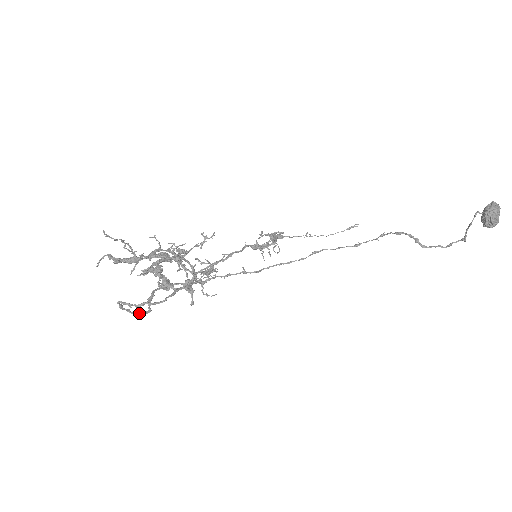
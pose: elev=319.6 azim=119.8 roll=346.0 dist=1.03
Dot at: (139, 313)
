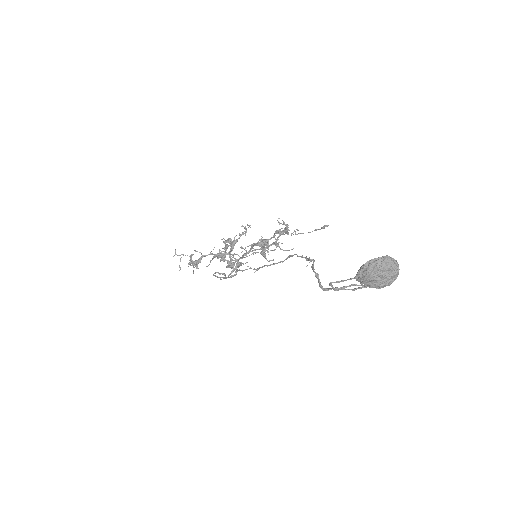
Dot at: (229, 277)
